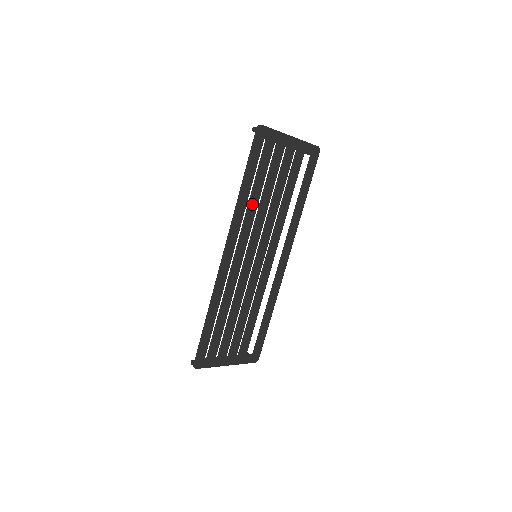
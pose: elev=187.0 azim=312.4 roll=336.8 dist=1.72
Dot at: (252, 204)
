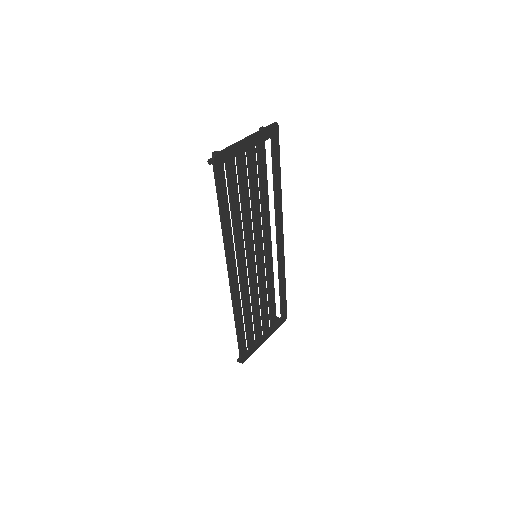
Dot at: (236, 224)
